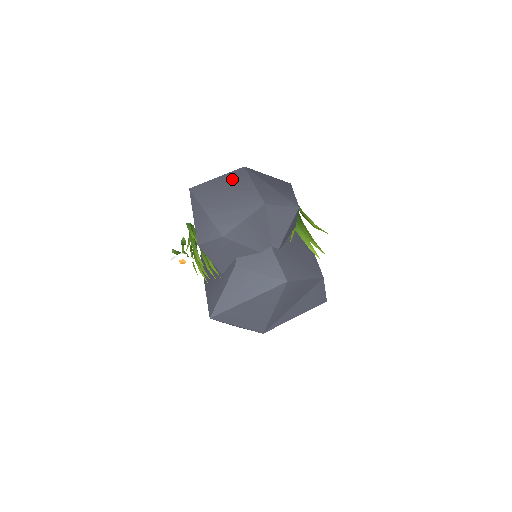
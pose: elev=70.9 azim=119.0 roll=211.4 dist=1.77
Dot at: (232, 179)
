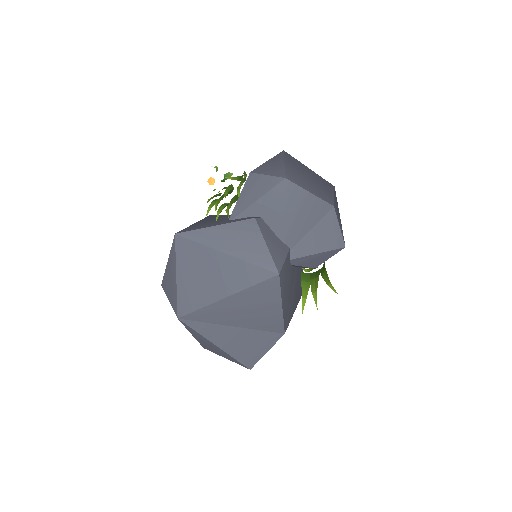
Dot at: (320, 179)
